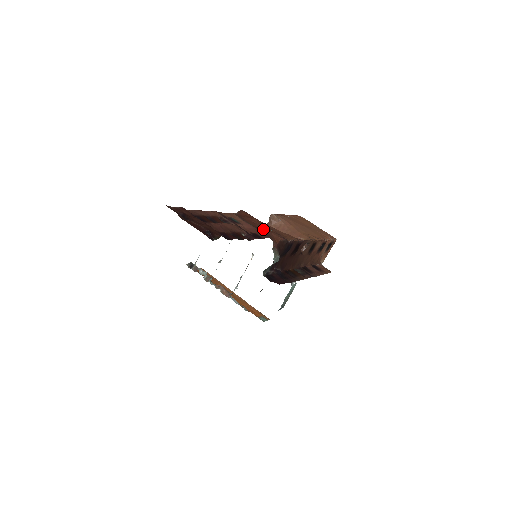
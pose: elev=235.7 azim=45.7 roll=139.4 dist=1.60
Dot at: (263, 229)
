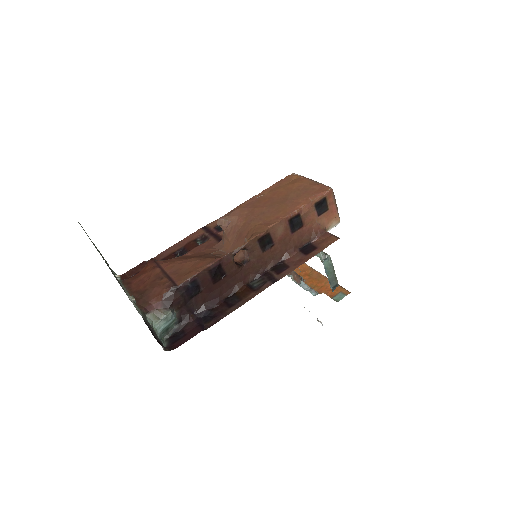
Dot at: (146, 288)
